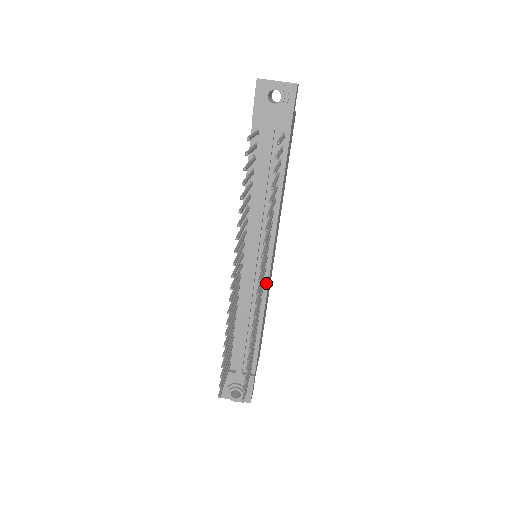
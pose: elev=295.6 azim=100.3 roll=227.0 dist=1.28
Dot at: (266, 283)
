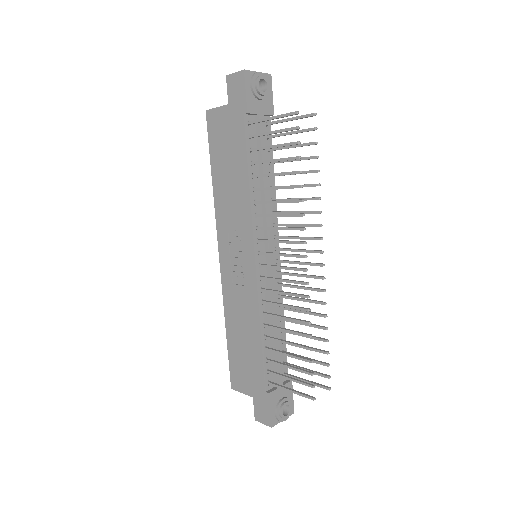
Dot at: (280, 275)
